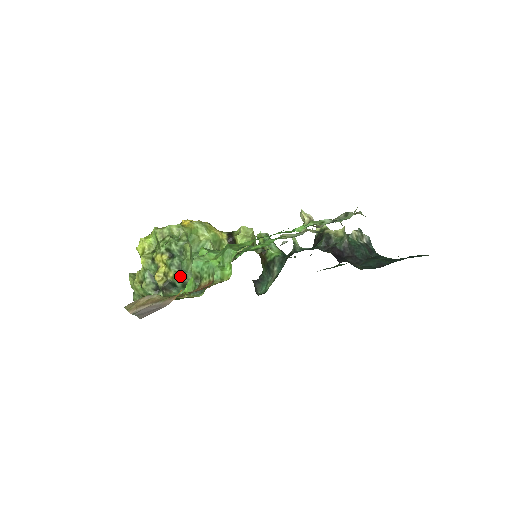
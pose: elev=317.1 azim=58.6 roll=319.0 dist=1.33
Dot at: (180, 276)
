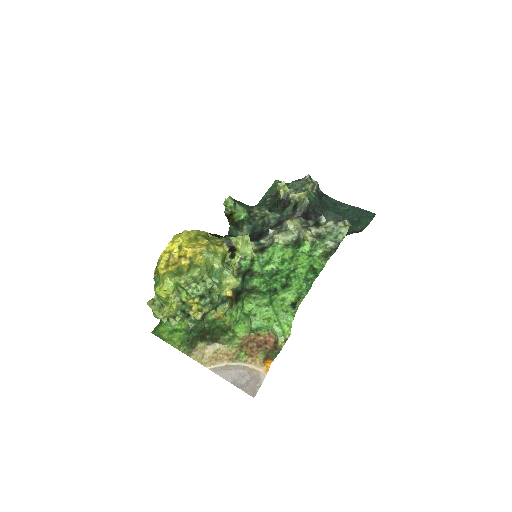
Dot at: (213, 307)
